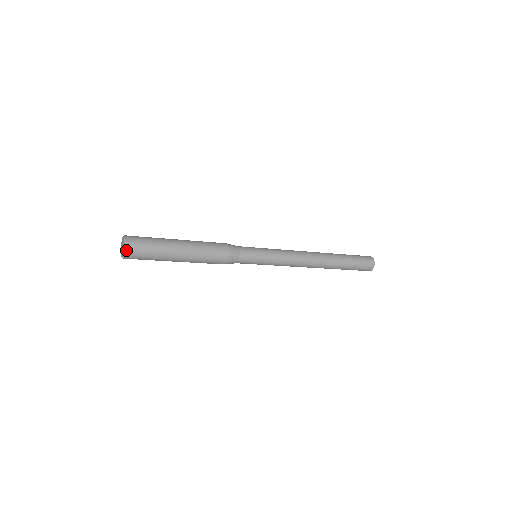
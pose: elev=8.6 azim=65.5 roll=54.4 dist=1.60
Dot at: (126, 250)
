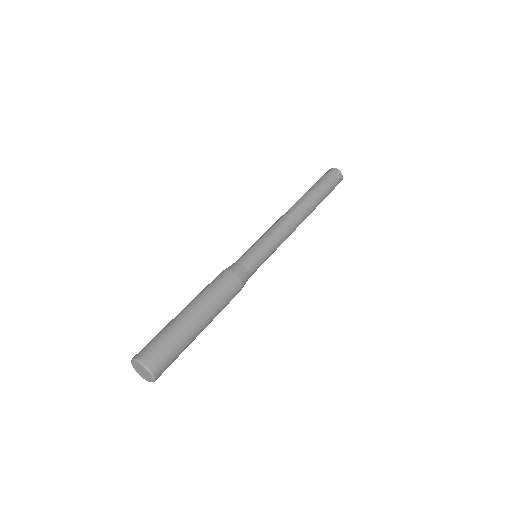
Dot at: occluded
